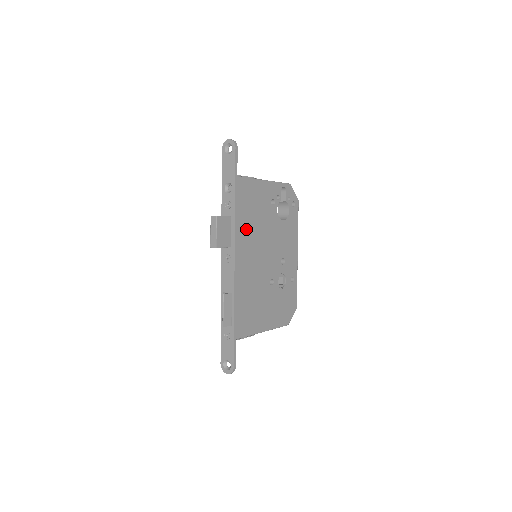
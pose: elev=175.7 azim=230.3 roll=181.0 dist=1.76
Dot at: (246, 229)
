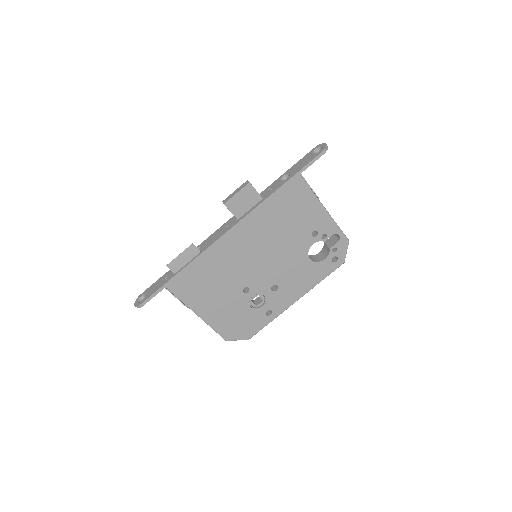
Dot at: (266, 222)
